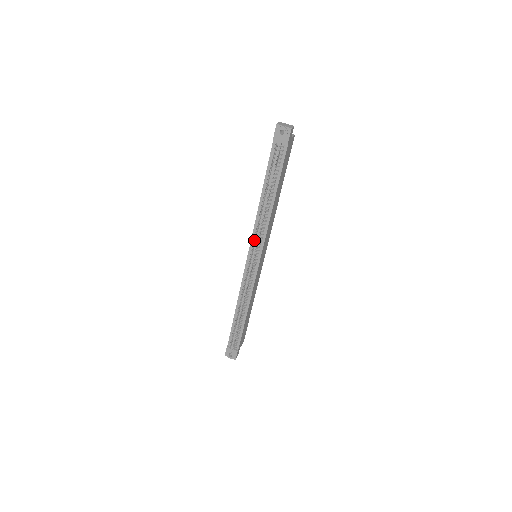
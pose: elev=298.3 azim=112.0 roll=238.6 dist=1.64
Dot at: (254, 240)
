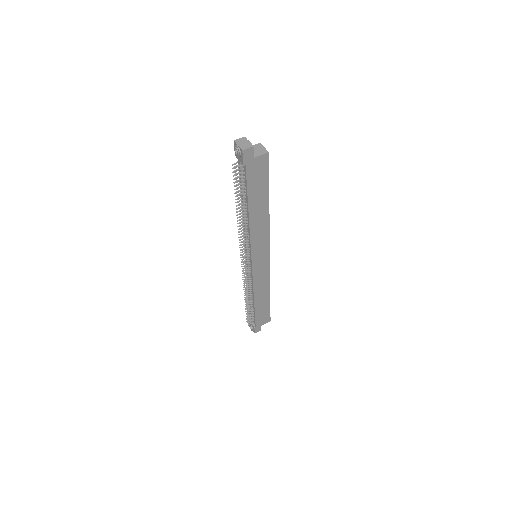
Dot at: occluded
